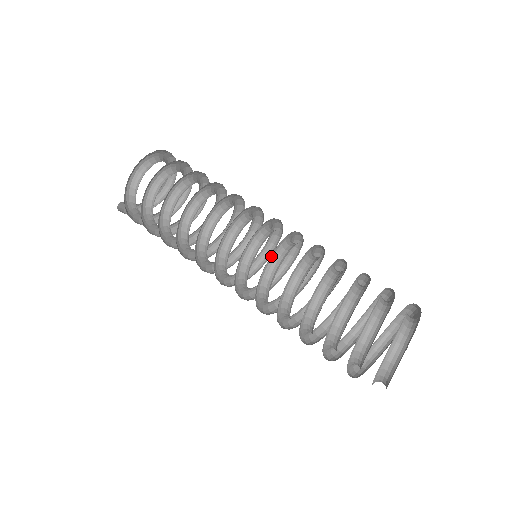
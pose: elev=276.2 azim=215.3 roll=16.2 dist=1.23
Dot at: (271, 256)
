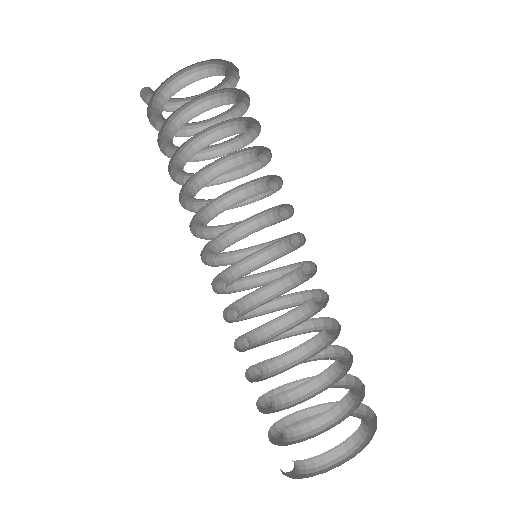
Dot at: (271, 282)
